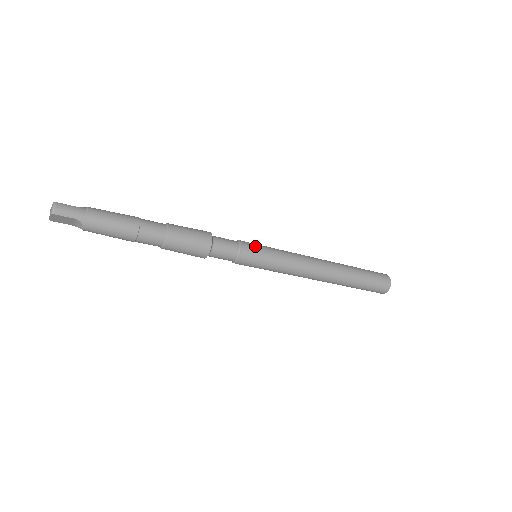
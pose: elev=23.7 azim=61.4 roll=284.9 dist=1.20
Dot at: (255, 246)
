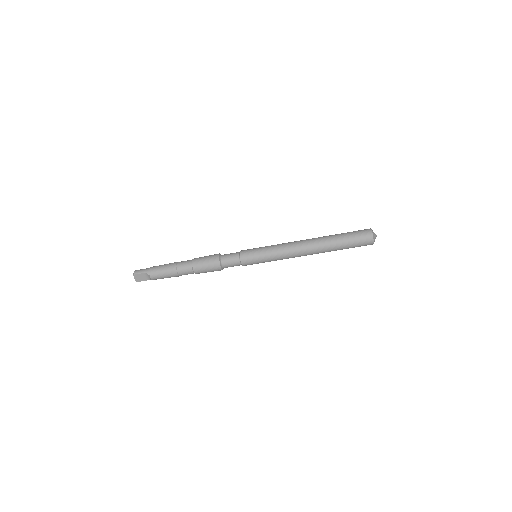
Dot at: (250, 249)
